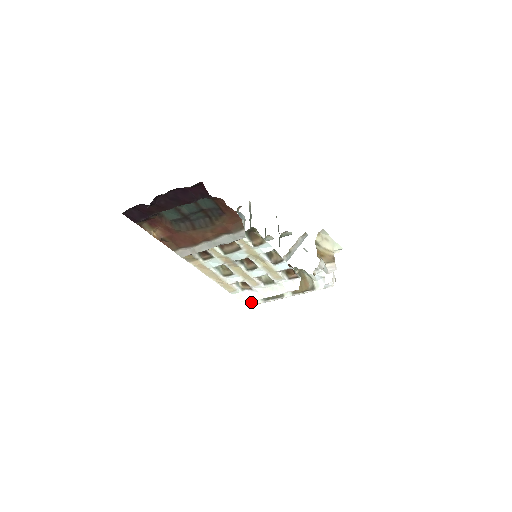
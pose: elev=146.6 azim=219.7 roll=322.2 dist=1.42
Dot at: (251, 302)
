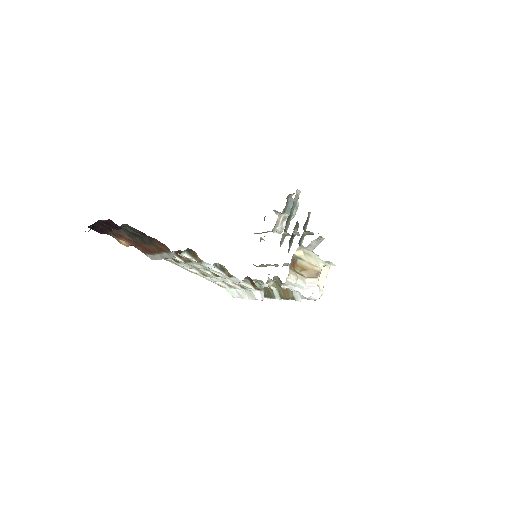
Dot at: occluded
